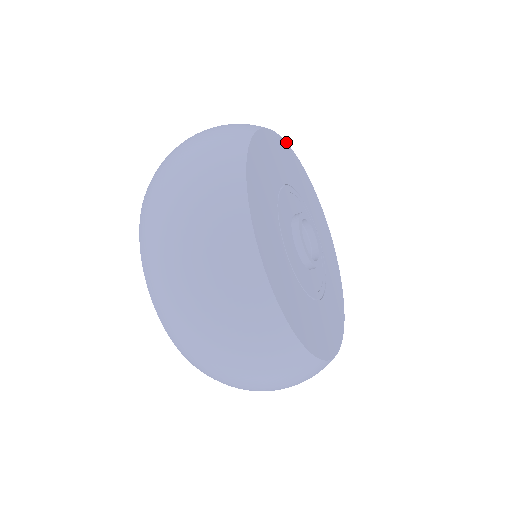
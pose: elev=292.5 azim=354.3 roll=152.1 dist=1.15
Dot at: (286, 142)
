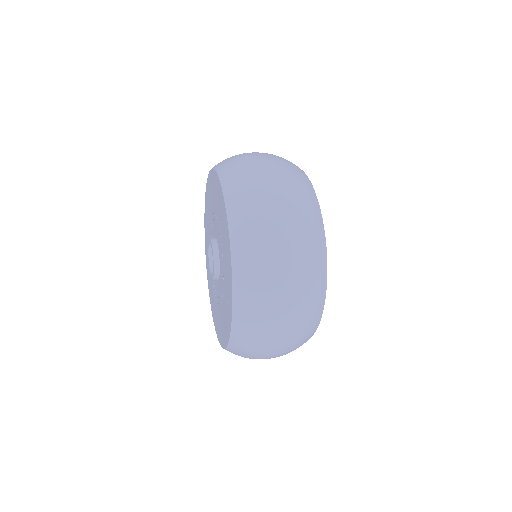
Dot at: occluded
